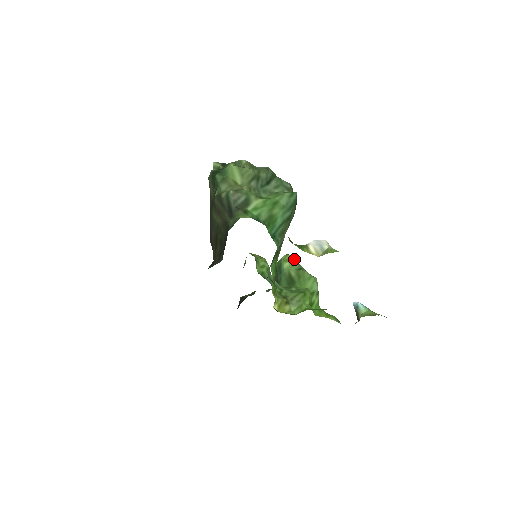
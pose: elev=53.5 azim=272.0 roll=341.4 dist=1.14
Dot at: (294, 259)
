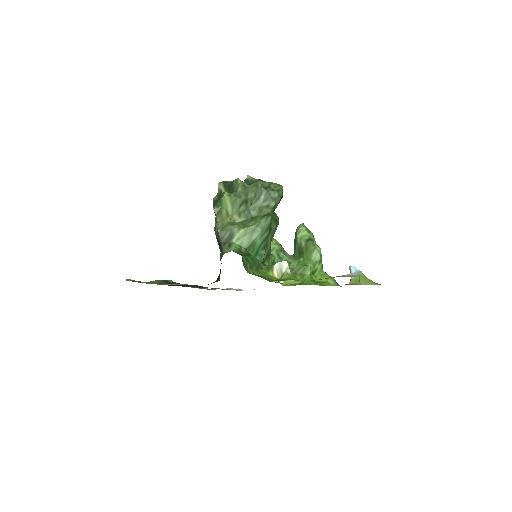
Dot at: (306, 229)
